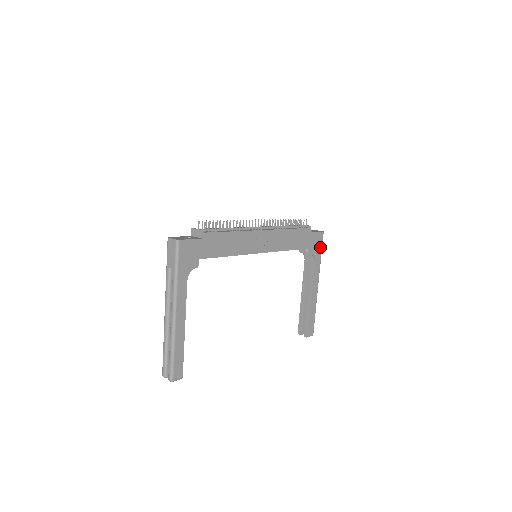
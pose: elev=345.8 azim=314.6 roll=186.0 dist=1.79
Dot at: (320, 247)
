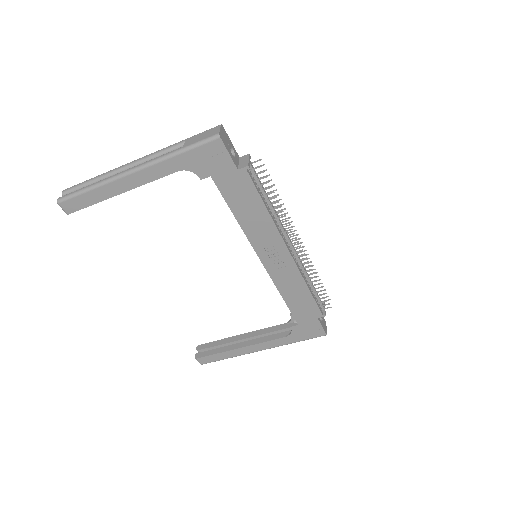
Dot at: (306, 337)
